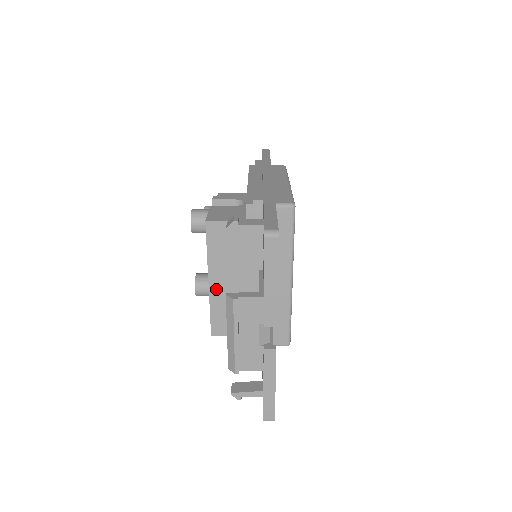
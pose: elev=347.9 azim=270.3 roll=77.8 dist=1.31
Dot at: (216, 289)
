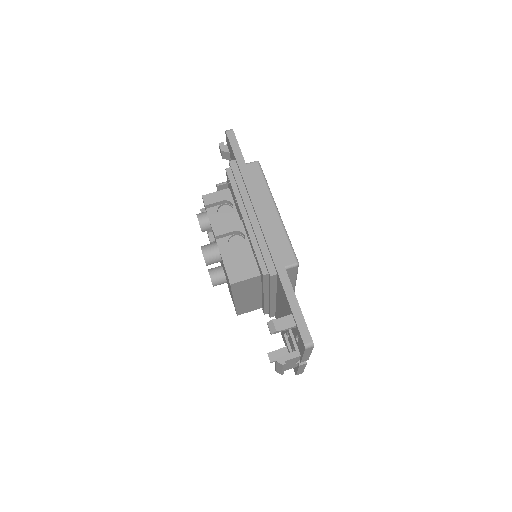
Dot at: (240, 302)
